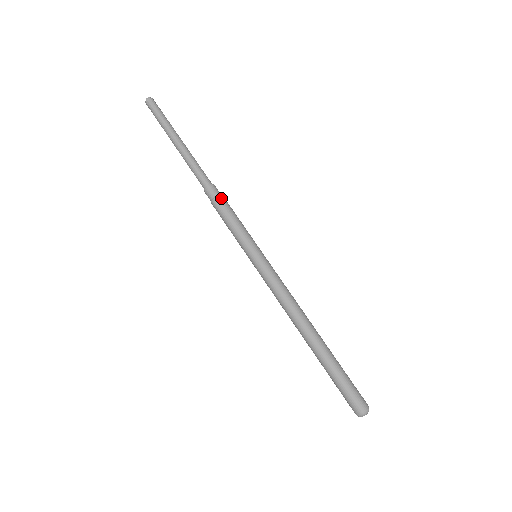
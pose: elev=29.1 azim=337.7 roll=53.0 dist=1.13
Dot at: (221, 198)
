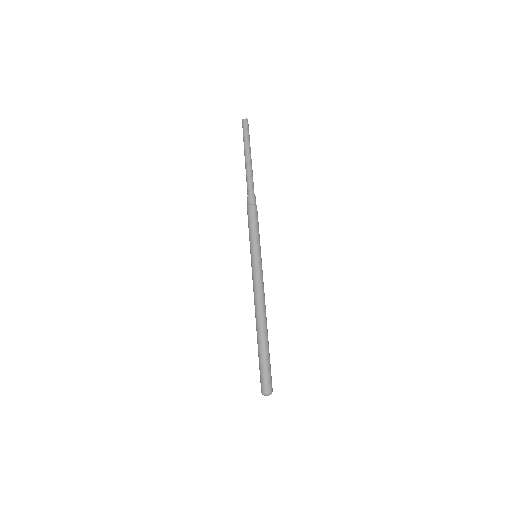
Dot at: occluded
